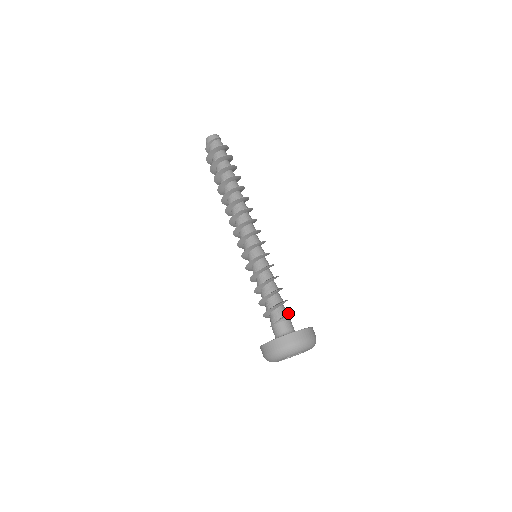
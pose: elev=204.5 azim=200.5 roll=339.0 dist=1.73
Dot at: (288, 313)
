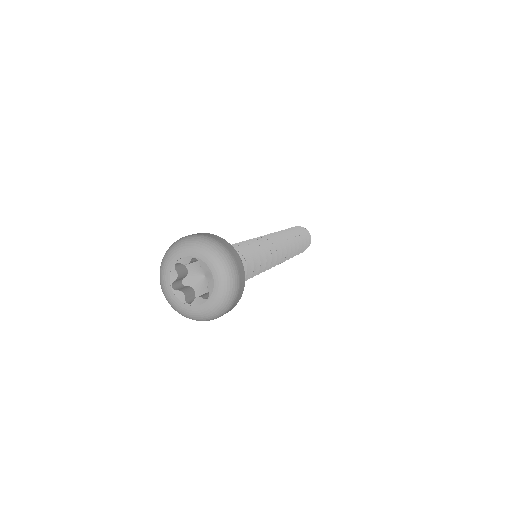
Dot at: occluded
